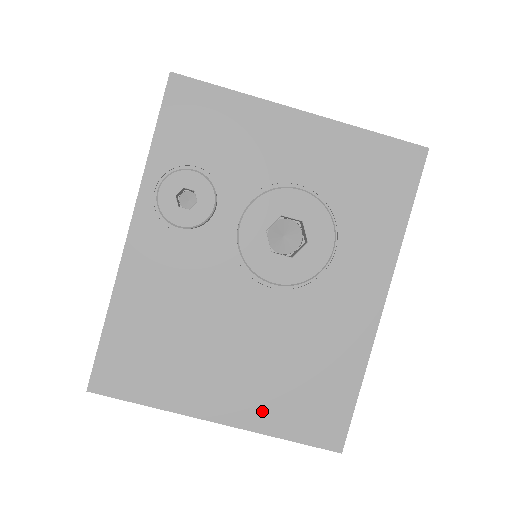
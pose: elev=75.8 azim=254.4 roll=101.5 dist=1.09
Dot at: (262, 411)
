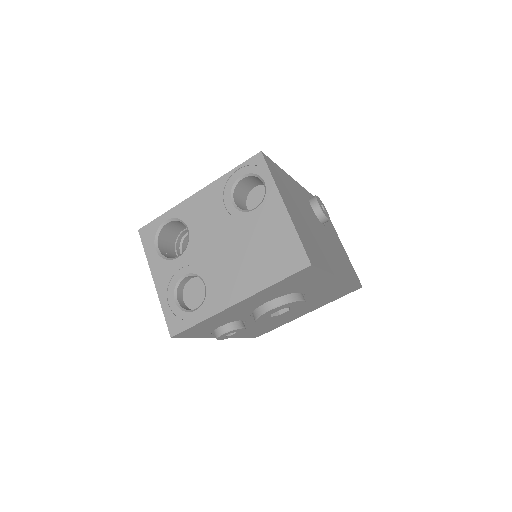
Dot at: (321, 305)
